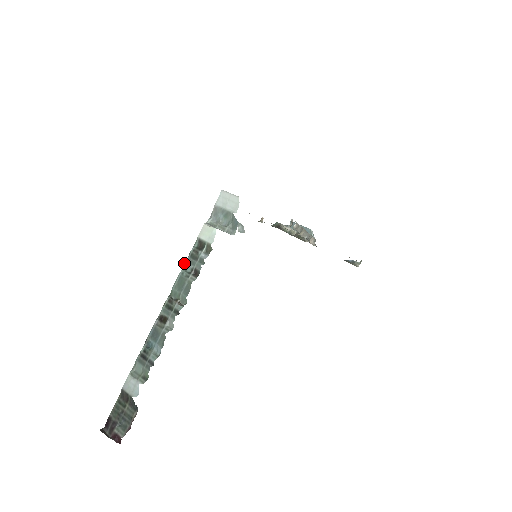
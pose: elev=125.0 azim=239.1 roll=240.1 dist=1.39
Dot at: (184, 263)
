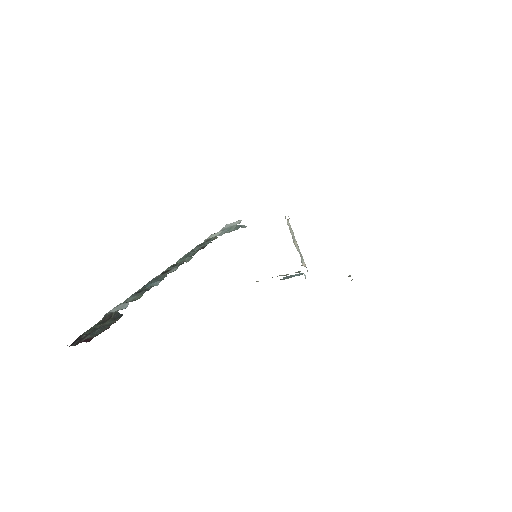
Dot at: (191, 250)
